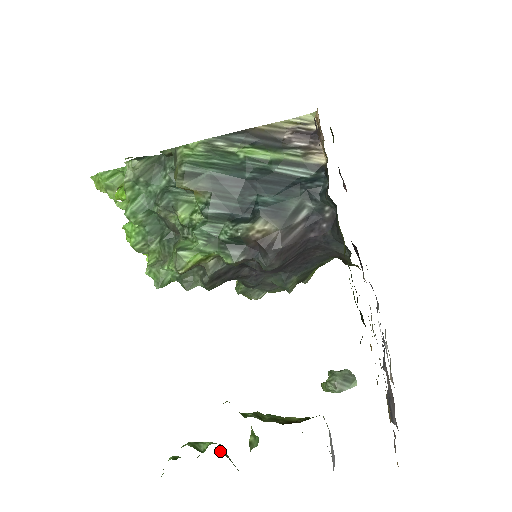
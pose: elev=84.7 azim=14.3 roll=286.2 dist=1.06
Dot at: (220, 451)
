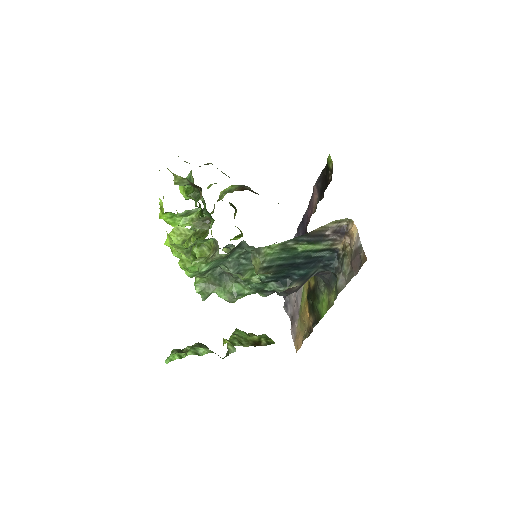
Dot at: occluded
